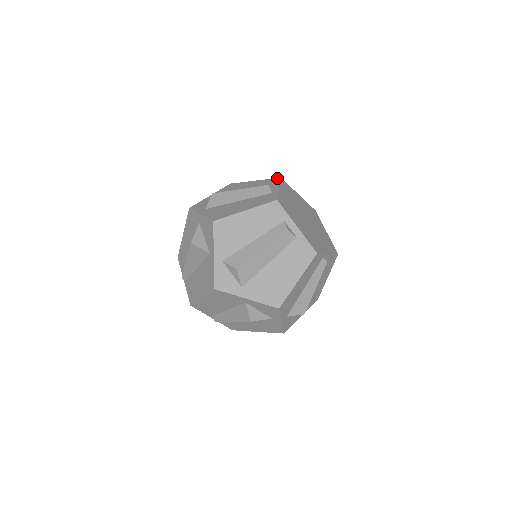
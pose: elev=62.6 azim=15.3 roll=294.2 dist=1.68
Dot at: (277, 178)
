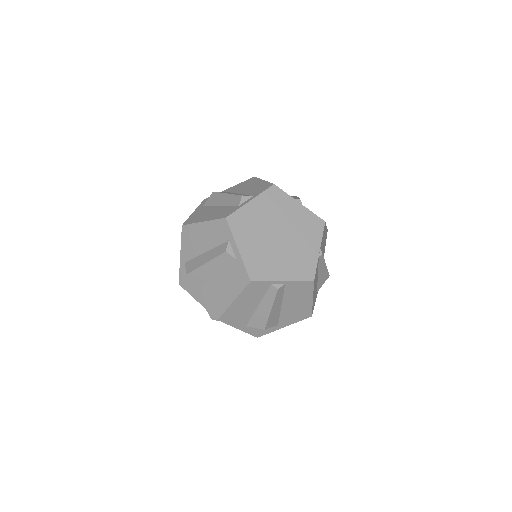
Dot at: (271, 184)
